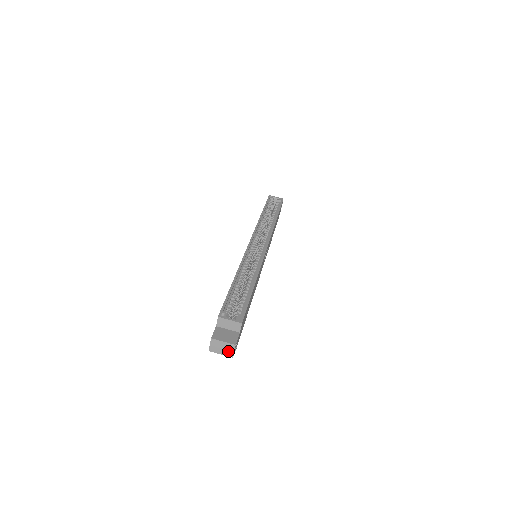
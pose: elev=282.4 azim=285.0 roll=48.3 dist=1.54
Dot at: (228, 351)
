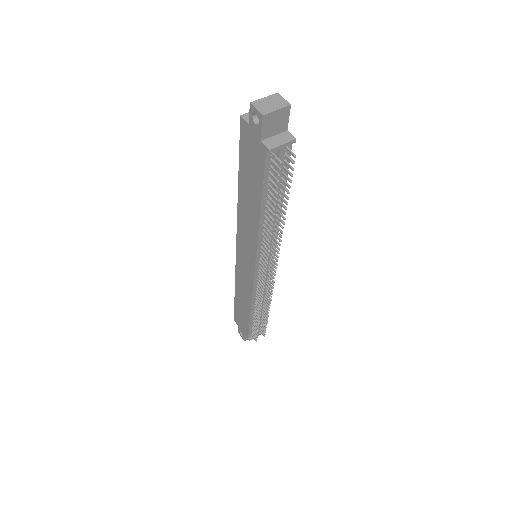
Dot at: (279, 103)
